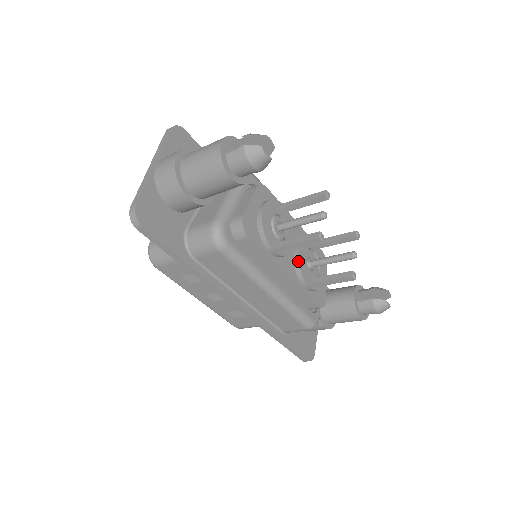
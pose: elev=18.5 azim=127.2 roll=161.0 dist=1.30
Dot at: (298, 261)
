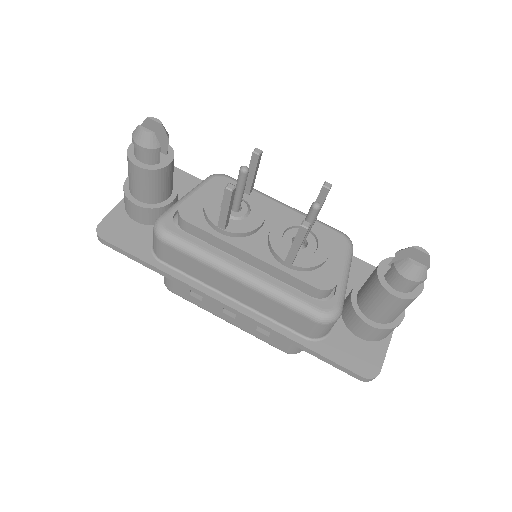
Dot at: (269, 238)
